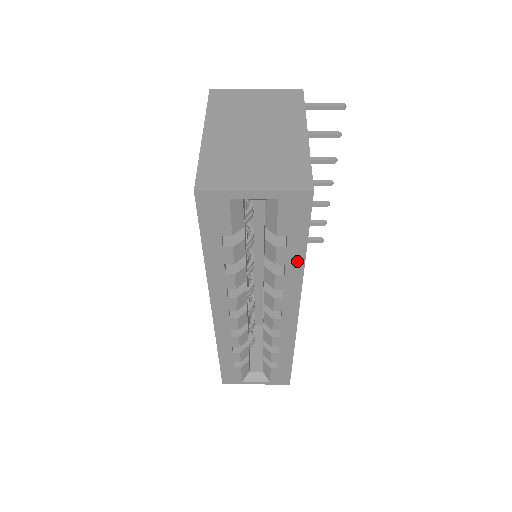
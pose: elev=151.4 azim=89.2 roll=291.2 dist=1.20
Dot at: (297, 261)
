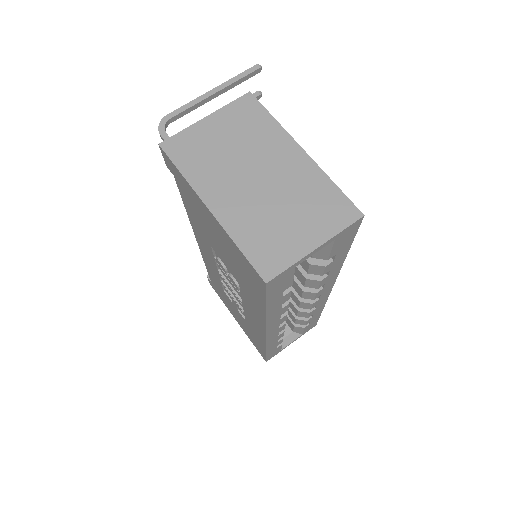
Dot at: (339, 262)
